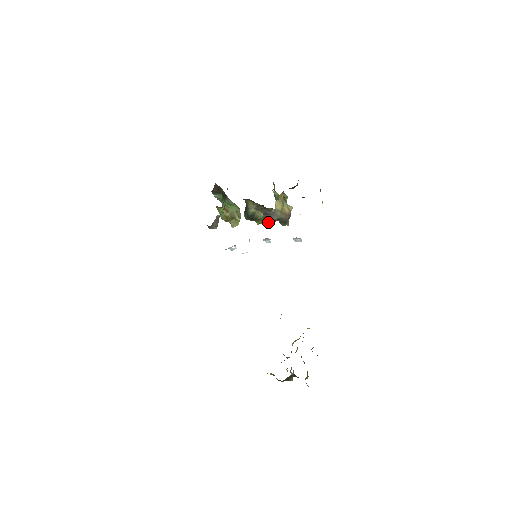
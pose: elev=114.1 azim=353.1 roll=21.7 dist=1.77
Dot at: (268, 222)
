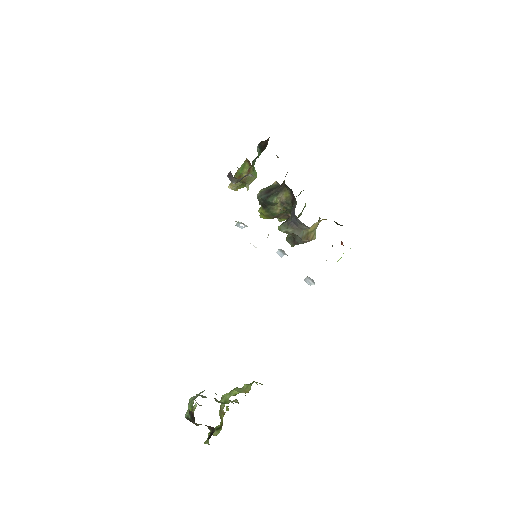
Dot at: (286, 229)
